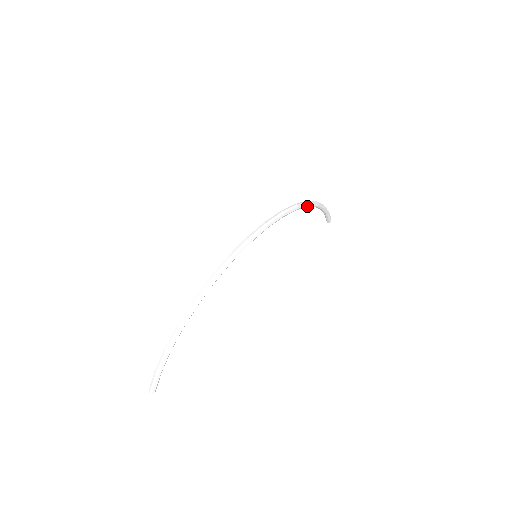
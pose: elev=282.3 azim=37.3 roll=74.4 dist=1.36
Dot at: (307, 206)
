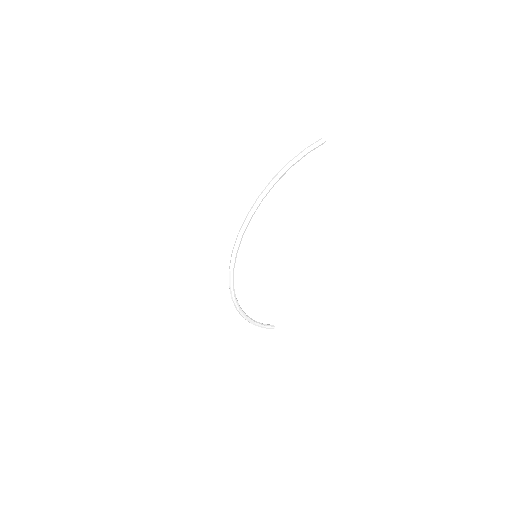
Dot at: (261, 201)
